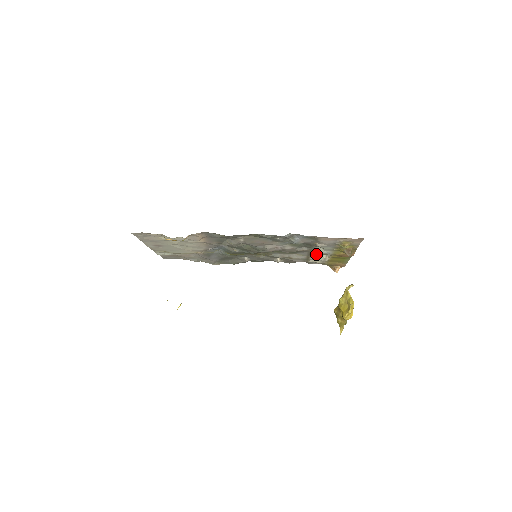
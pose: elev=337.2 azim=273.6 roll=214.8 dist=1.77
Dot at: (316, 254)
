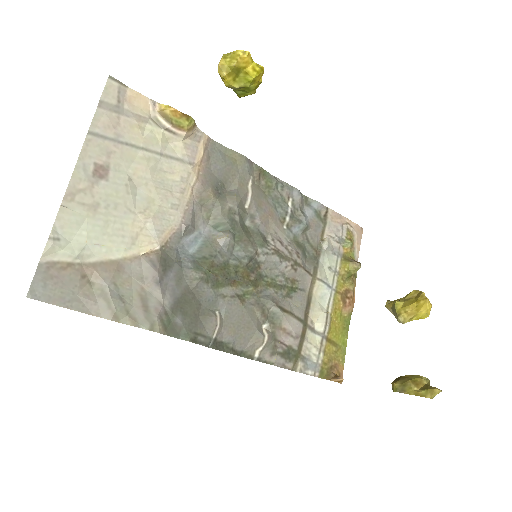
Dot at: (315, 301)
